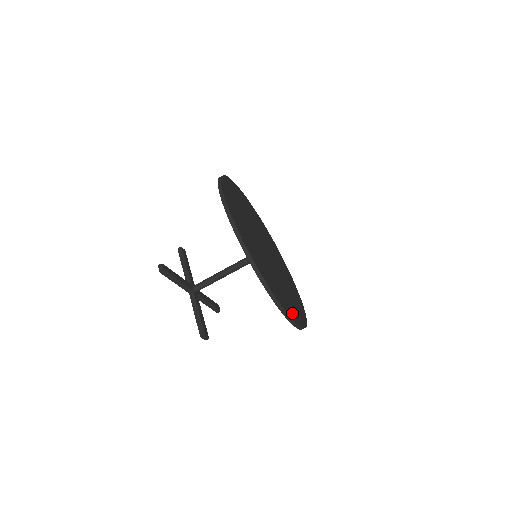
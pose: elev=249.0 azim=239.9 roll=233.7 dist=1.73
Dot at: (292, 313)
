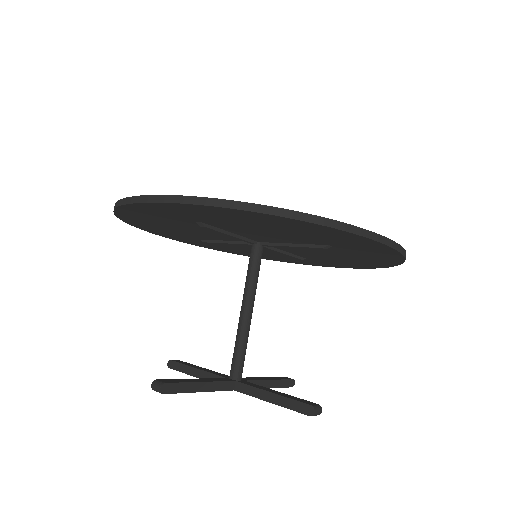
Dot at: occluded
